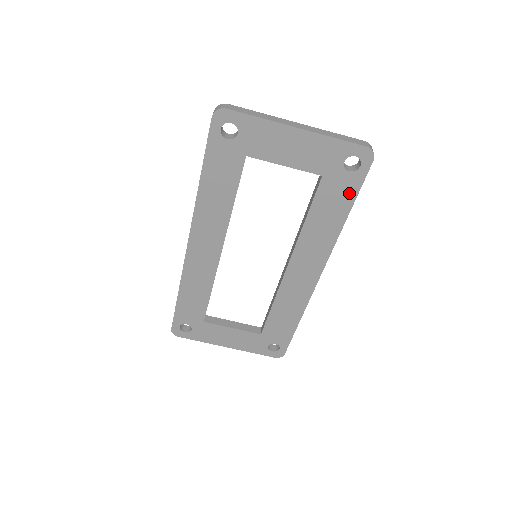
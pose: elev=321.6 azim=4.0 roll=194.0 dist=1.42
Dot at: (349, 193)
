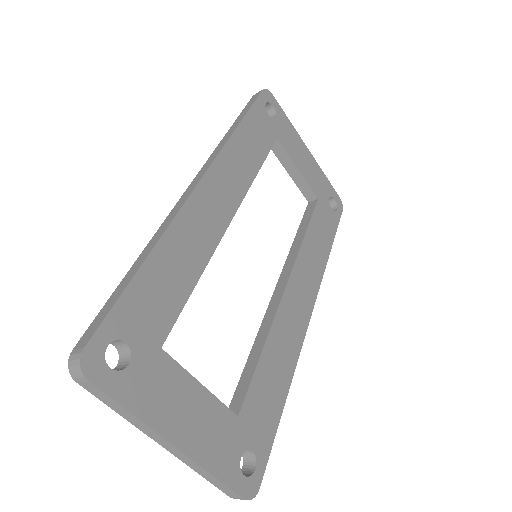
Dot at: (331, 228)
